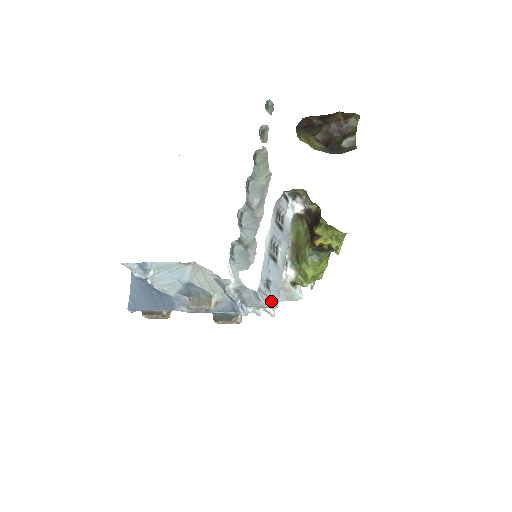
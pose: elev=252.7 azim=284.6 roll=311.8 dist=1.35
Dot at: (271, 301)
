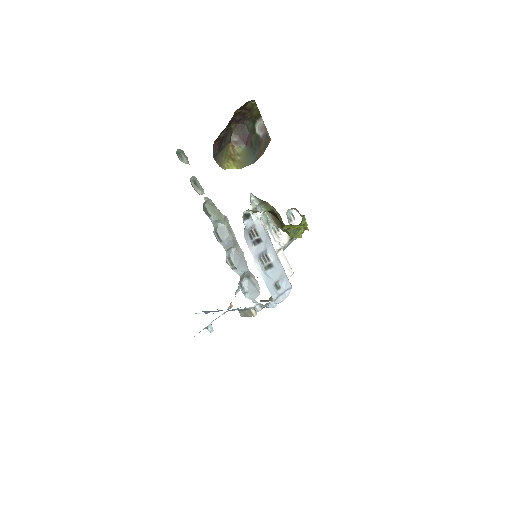
Dot at: (286, 291)
